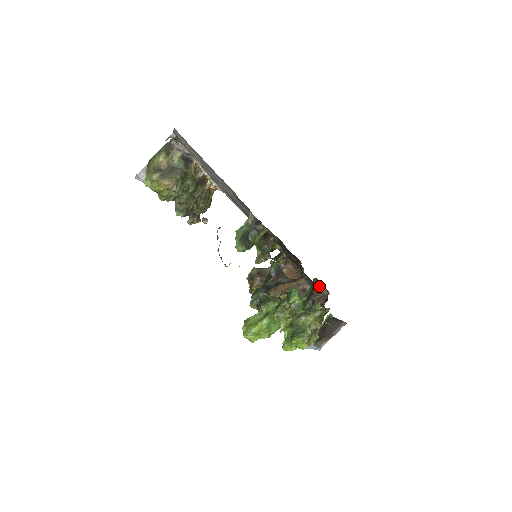
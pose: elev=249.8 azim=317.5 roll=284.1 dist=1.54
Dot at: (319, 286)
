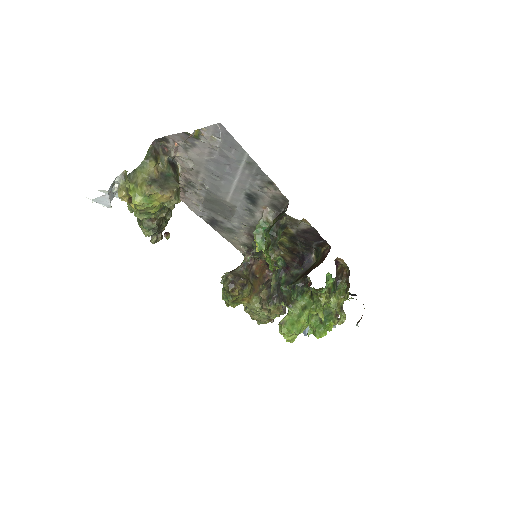
Dot at: (338, 265)
